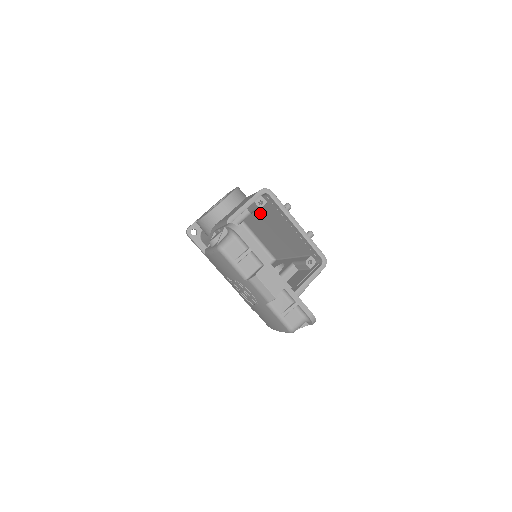
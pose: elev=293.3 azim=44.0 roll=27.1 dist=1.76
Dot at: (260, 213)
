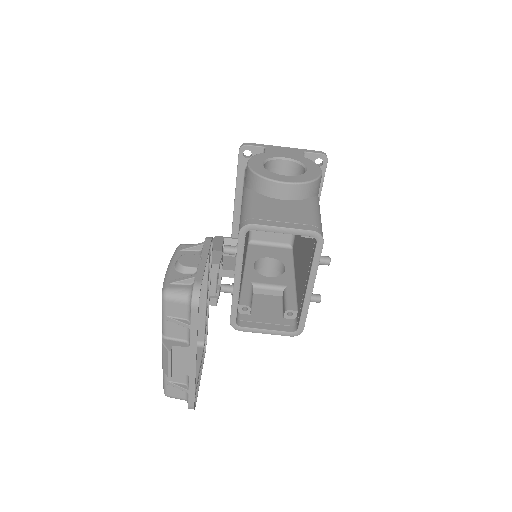
Dot at: occluded
